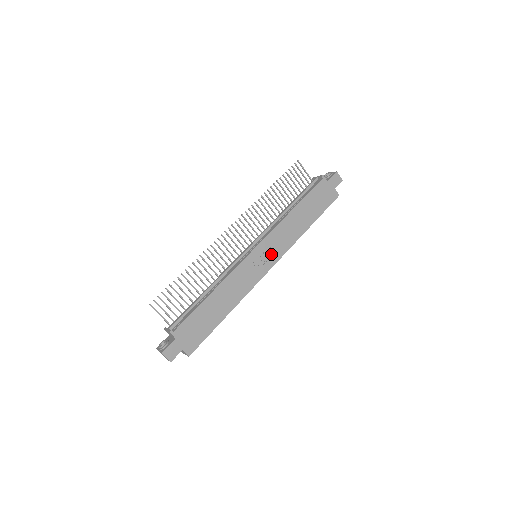
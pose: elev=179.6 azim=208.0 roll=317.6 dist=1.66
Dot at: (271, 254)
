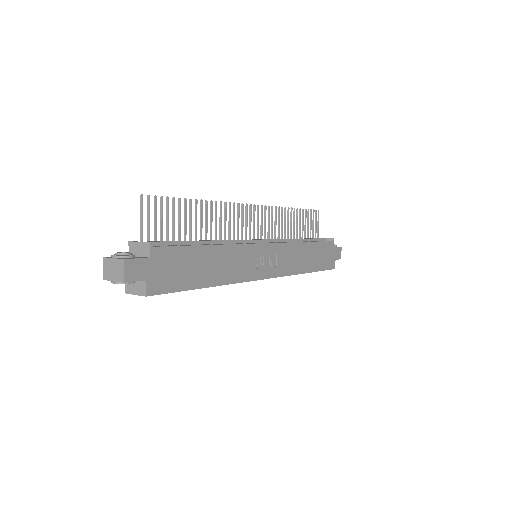
Dot at: (274, 264)
